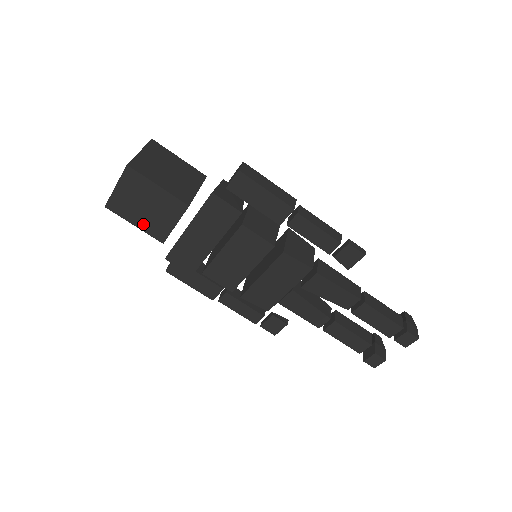
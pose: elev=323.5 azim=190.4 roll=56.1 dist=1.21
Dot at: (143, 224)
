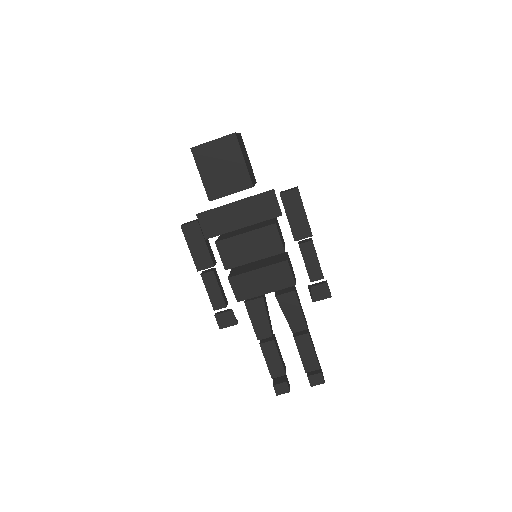
Dot at: (208, 178)
